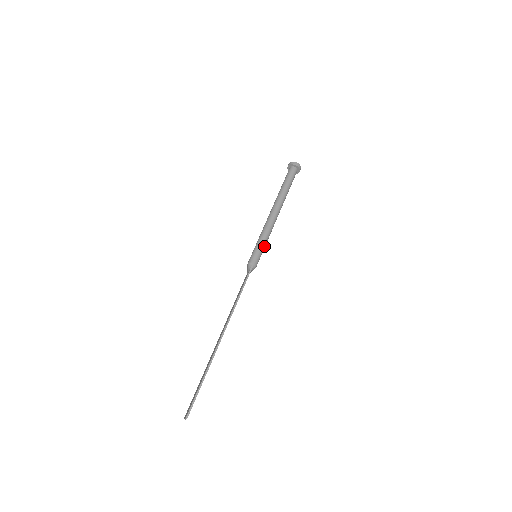
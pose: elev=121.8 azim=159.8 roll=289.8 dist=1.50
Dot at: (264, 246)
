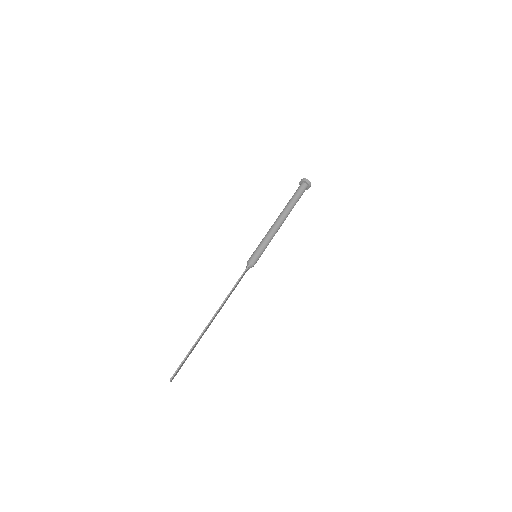
Dot at: (264, 248)
